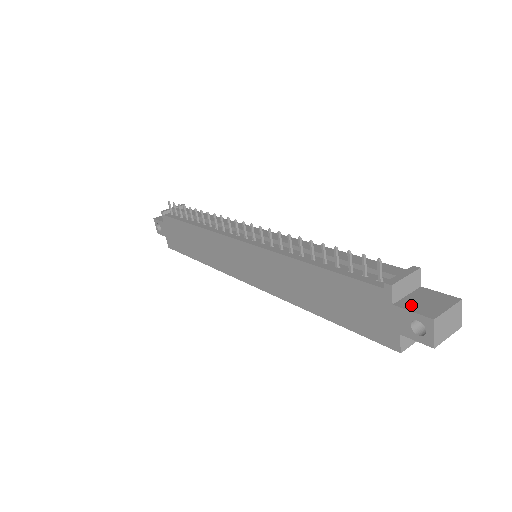
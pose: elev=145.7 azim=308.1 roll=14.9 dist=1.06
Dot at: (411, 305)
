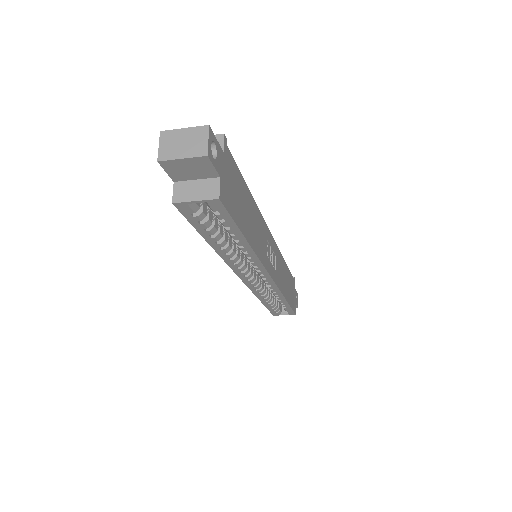
Dot at: occluded
